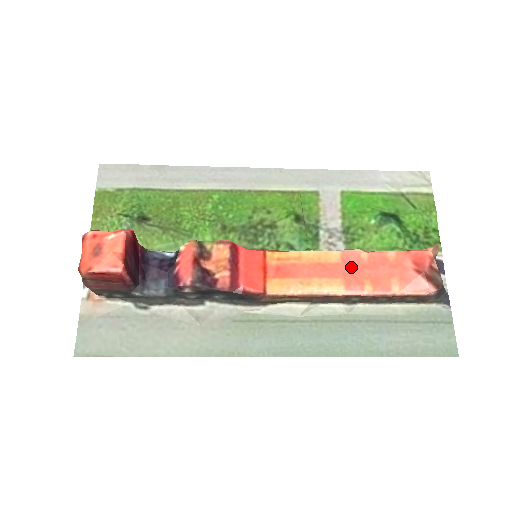
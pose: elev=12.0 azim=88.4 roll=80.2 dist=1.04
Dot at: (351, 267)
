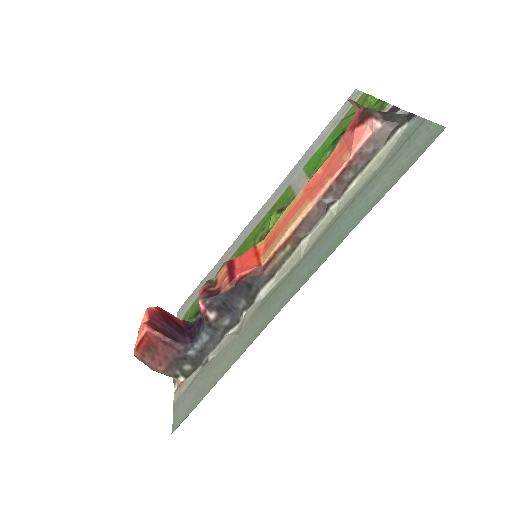
Dot at: (312, 187)
